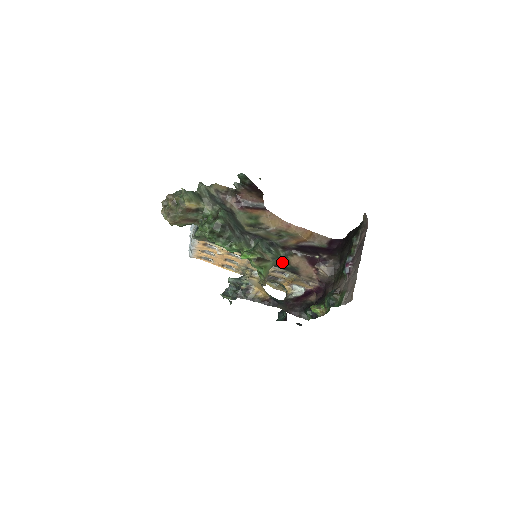
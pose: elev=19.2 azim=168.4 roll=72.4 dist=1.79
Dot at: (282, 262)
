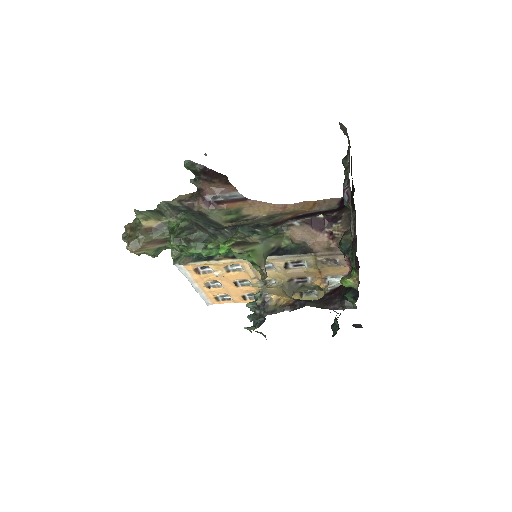
Dot at: (281, 243)
